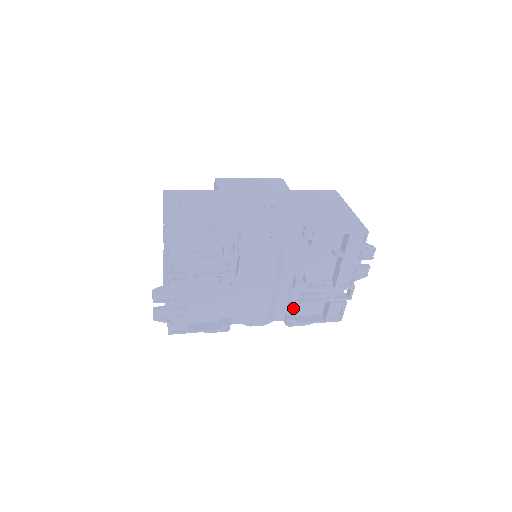
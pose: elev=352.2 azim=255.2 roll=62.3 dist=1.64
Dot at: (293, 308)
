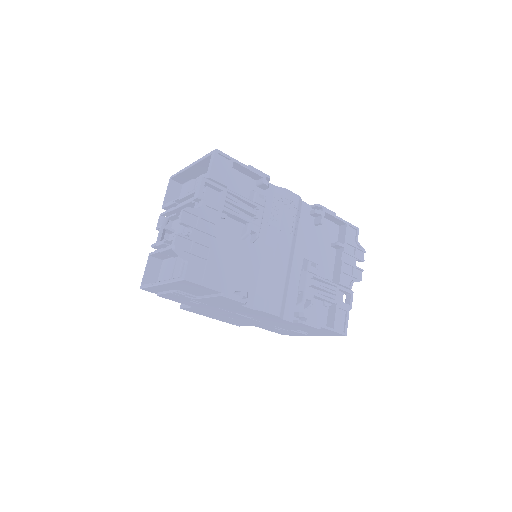
Dot at: (306, 297)
